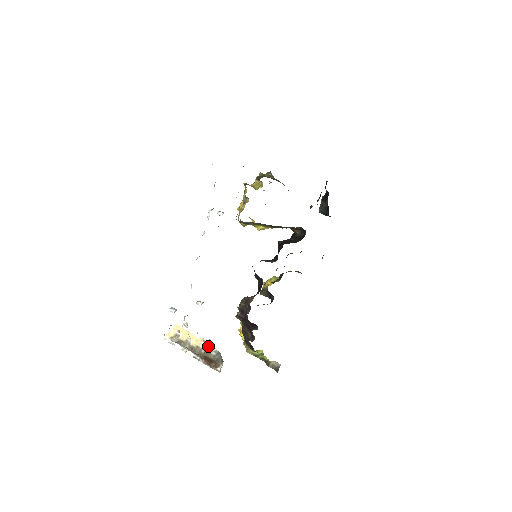
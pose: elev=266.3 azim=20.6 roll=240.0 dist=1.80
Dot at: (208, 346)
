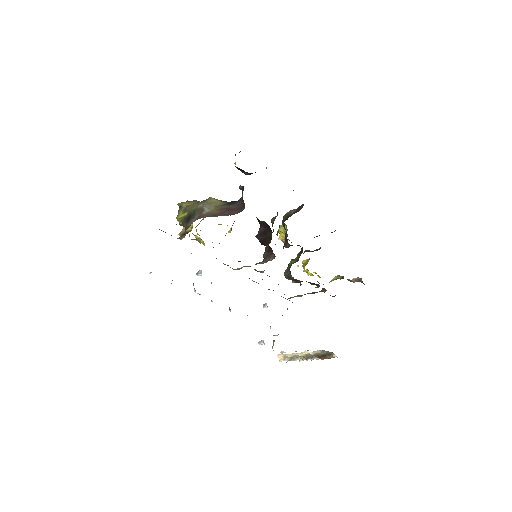
Dot at: (311, 352)
